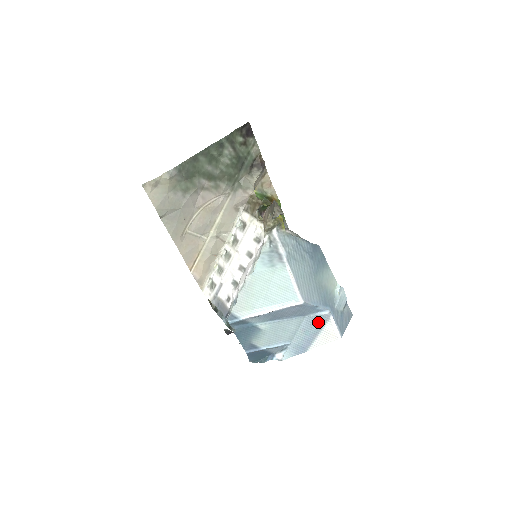
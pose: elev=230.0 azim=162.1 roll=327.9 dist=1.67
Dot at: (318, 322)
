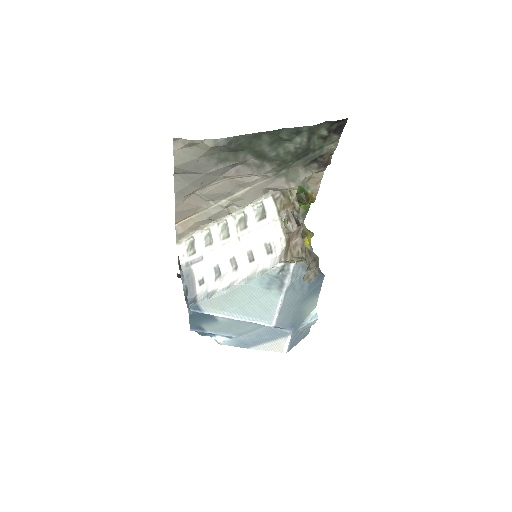
Dot at: (275, 334)
